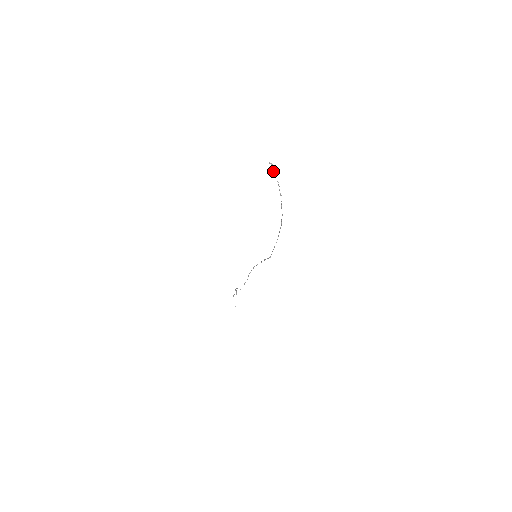
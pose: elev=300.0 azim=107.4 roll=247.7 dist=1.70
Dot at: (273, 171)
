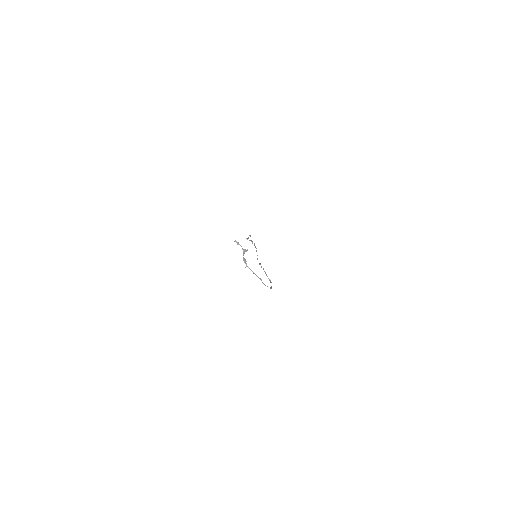
Dot at: occluded
